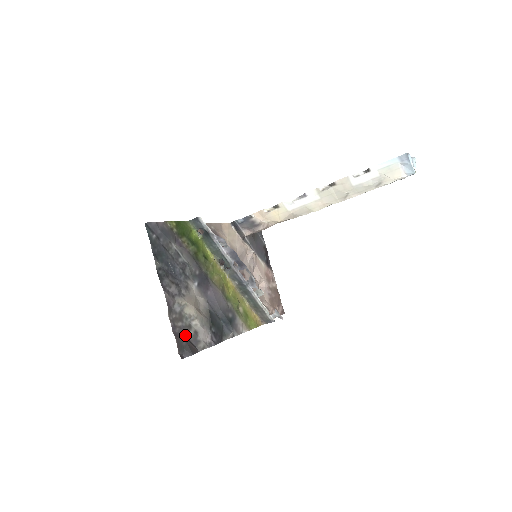
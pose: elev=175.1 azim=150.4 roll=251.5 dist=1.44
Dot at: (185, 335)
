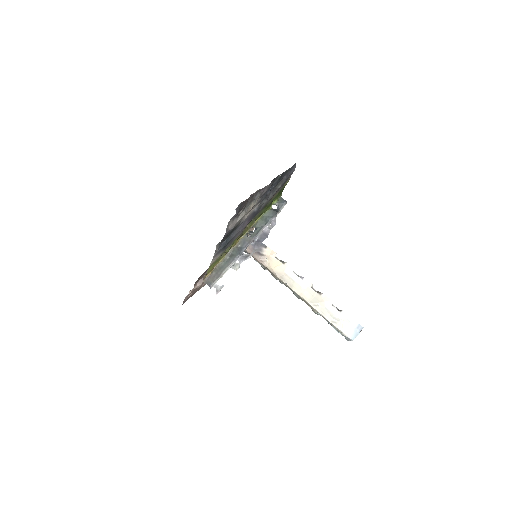
Dot at: (244, 206)
